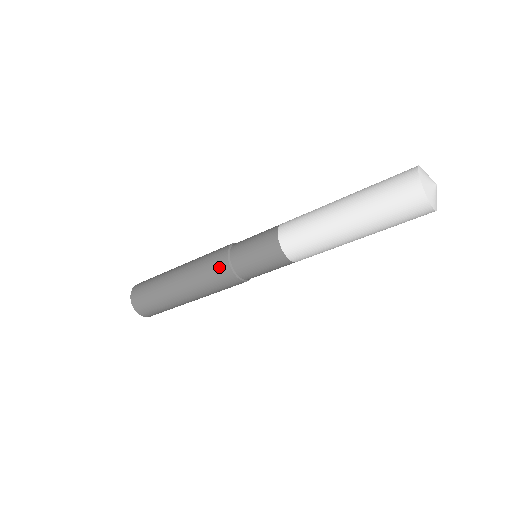
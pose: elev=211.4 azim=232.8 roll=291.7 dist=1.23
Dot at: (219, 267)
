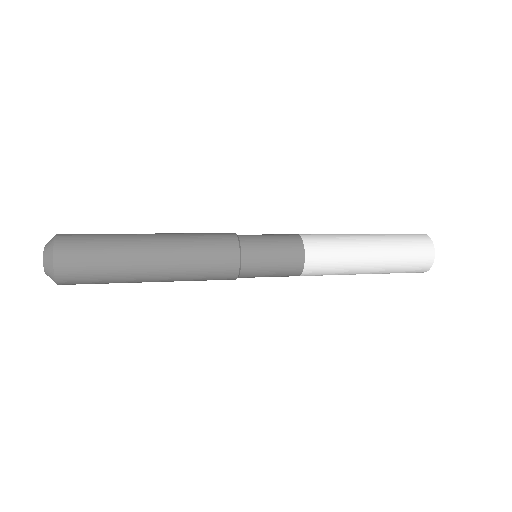
Dot at: (224, 273)
